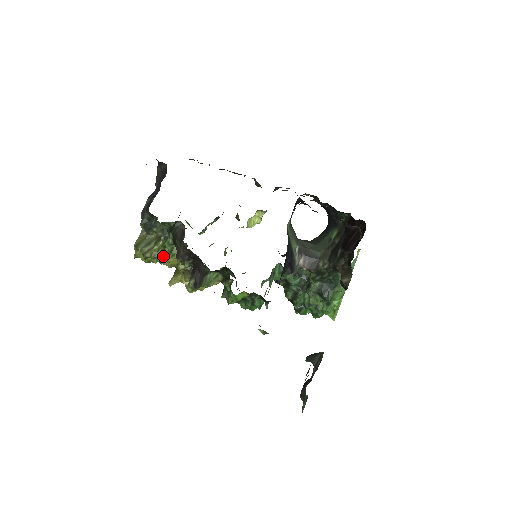
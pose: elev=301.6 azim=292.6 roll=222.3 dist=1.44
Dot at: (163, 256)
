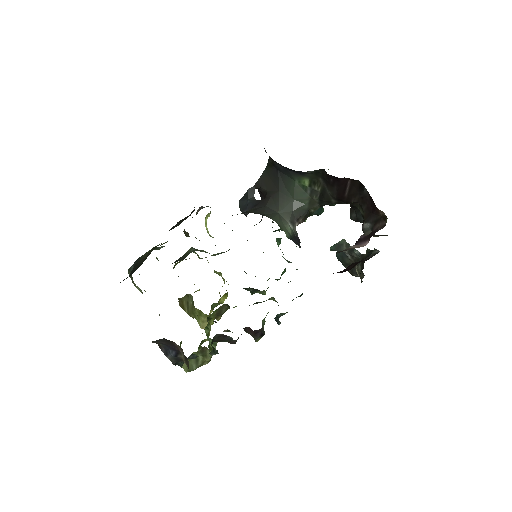
Dot at: occluded
